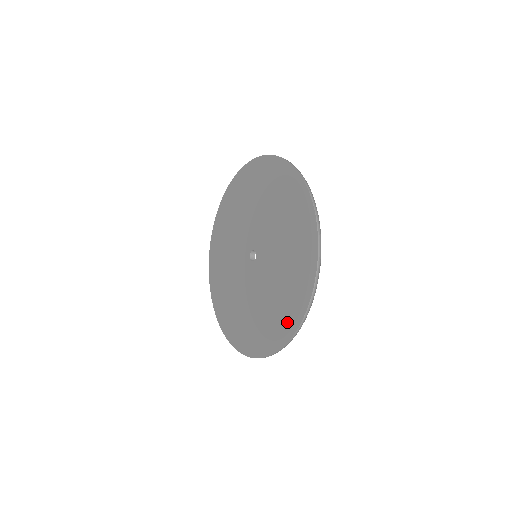
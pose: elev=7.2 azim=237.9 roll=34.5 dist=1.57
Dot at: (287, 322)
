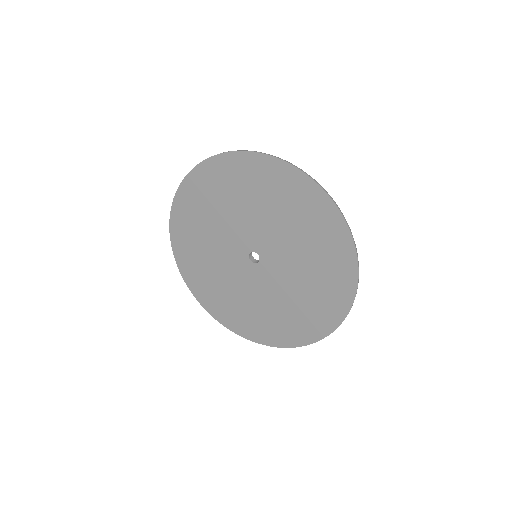
Dot at: (339, 294)
